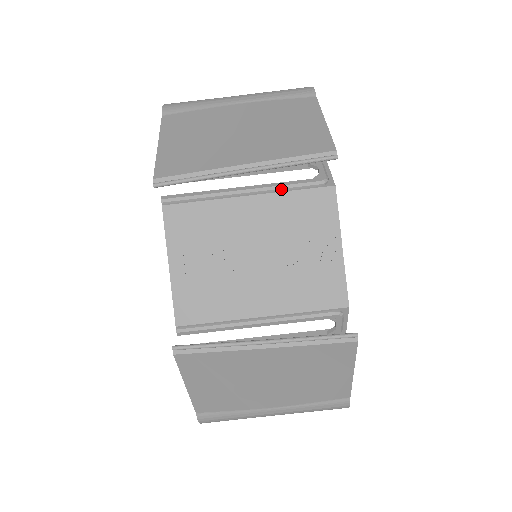
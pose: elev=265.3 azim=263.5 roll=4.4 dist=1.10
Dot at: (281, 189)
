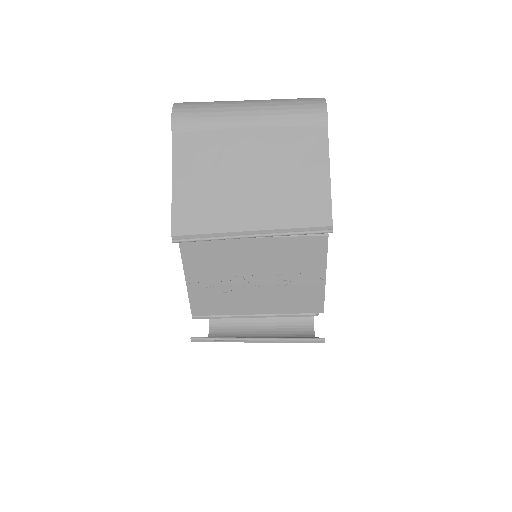
Dot at: occluded
